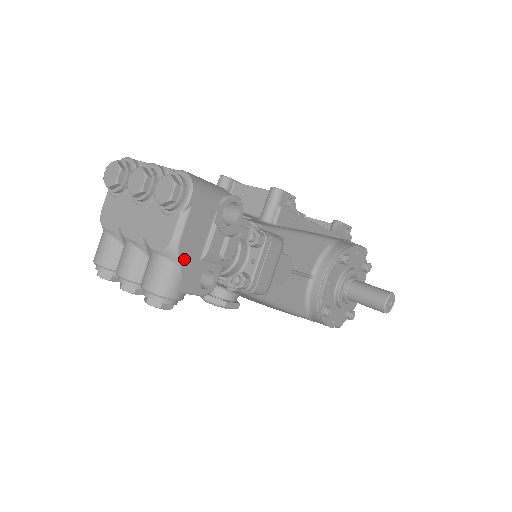
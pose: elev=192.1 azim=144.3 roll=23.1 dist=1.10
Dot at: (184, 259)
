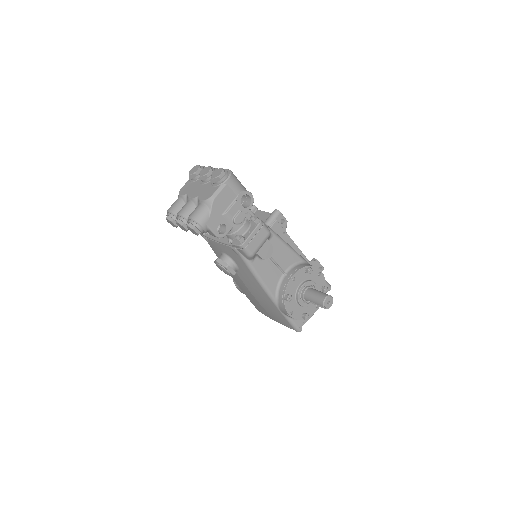
Dot at: (214, 208)
